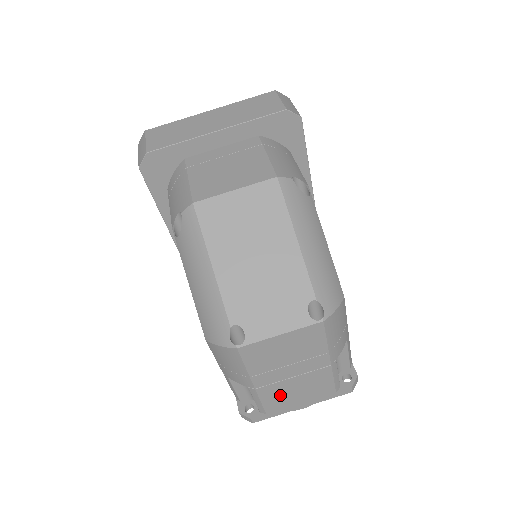
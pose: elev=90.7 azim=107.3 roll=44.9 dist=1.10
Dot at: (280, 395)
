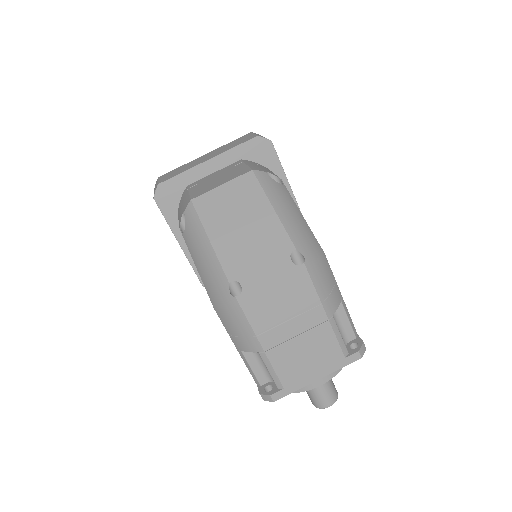
Dot at: (291, 361)
